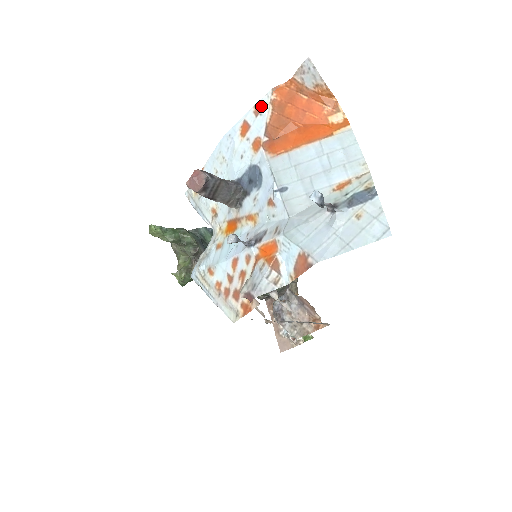
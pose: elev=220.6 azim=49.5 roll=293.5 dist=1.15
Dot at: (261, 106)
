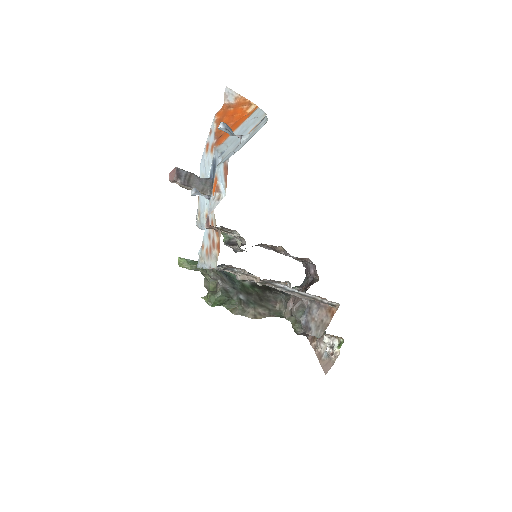
Dot at: (212, 128)
